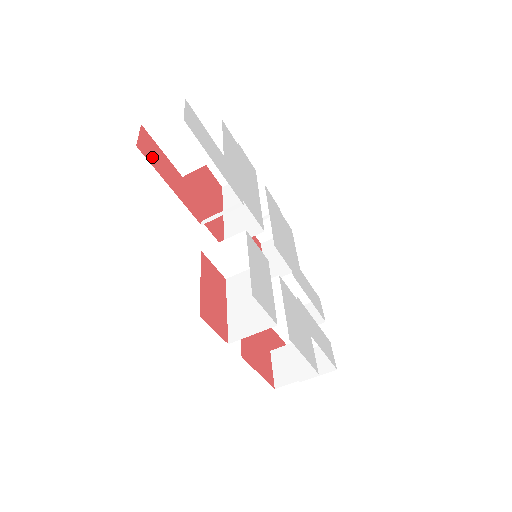
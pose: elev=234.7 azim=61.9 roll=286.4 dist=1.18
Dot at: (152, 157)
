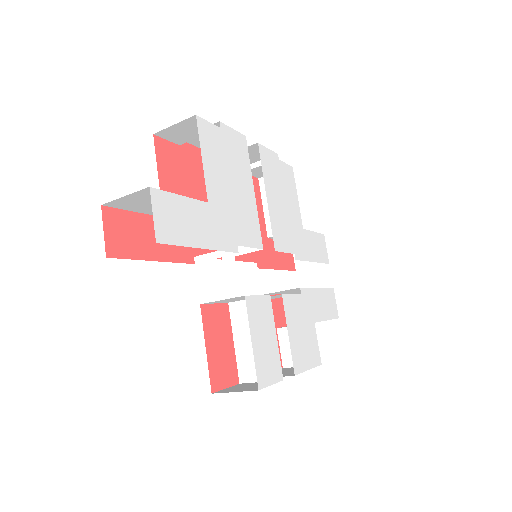
Dot at: (126, 244)
